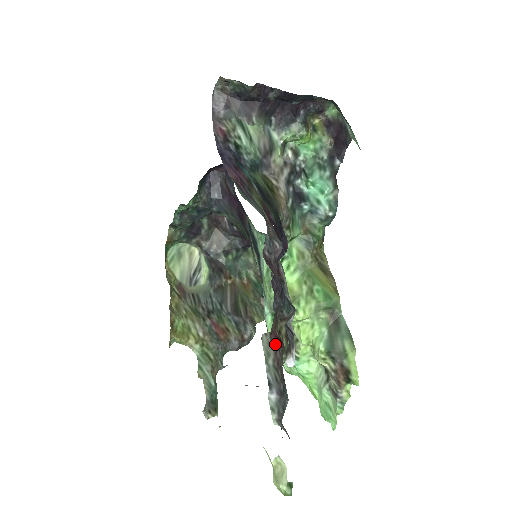
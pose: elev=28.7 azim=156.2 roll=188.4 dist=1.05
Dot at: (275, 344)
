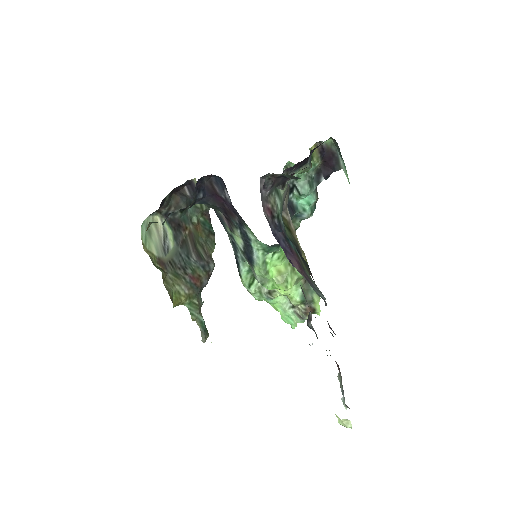
Dot at: (340, 372)
